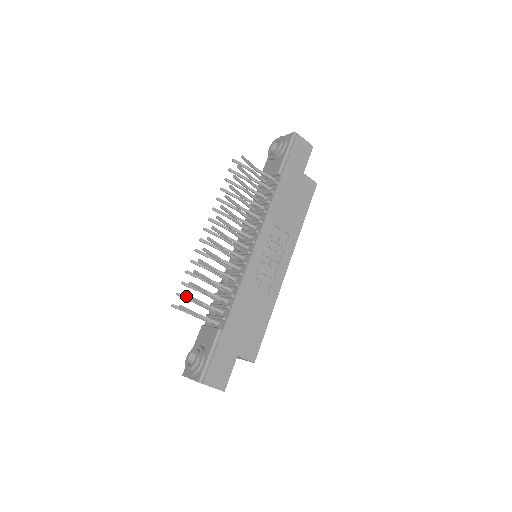
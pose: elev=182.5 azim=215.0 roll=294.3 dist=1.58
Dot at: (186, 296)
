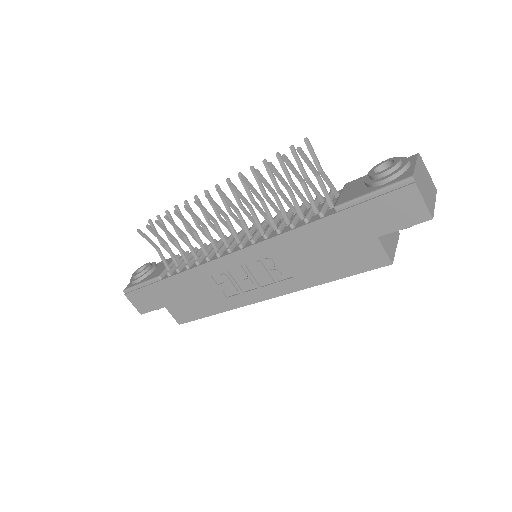
Dot at: (147, 227)
